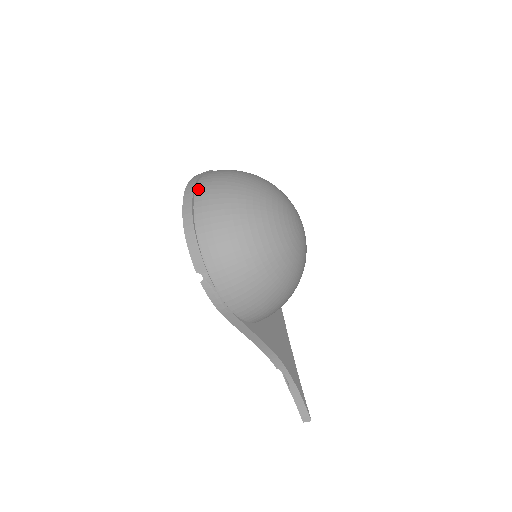
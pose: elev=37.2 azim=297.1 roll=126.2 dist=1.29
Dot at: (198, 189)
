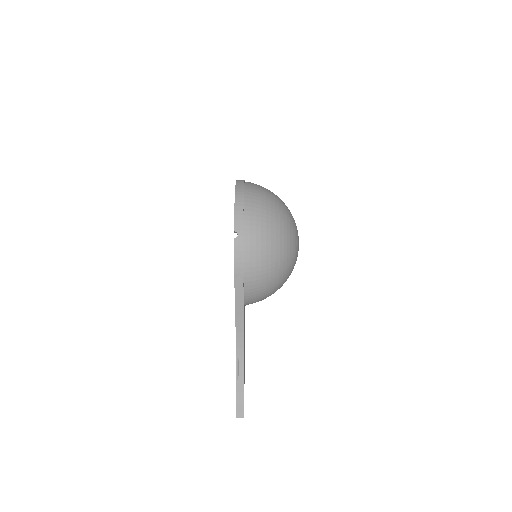
Dot at: (247, 184)
